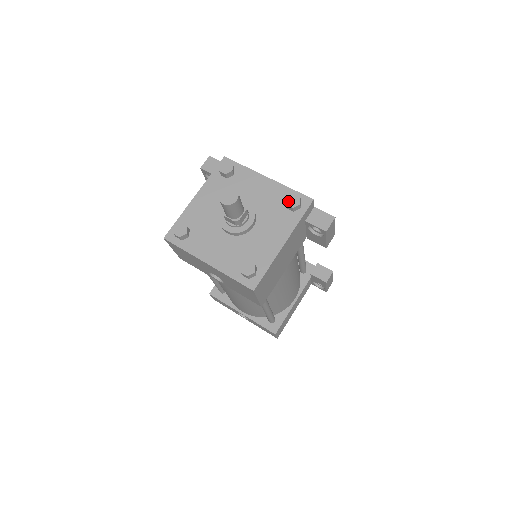
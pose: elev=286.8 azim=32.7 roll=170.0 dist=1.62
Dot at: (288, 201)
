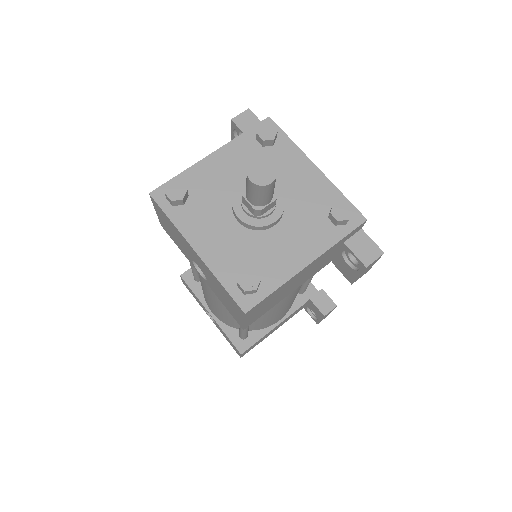
Dot at: (334, 209)
